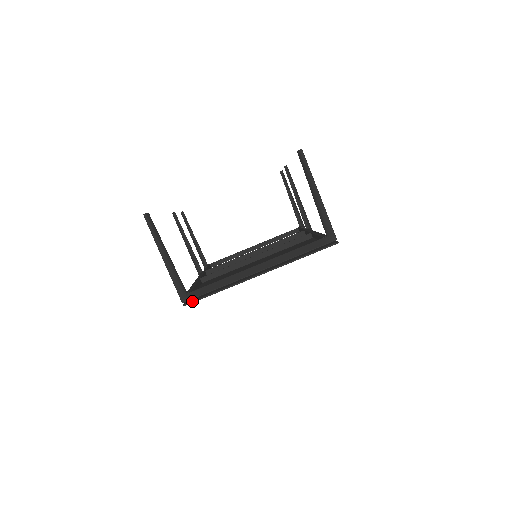
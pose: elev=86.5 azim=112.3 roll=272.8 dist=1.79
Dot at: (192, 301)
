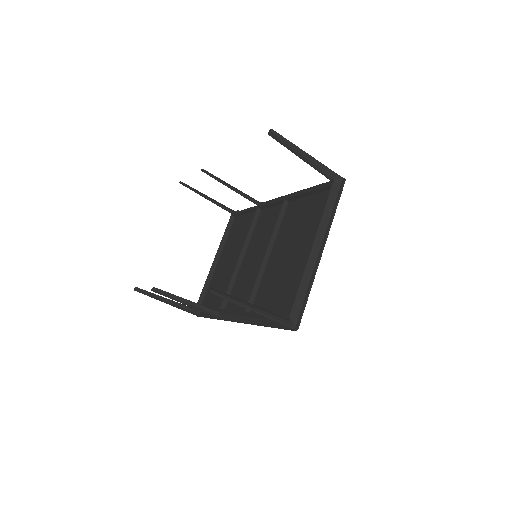
Dot at: (300, 320)
